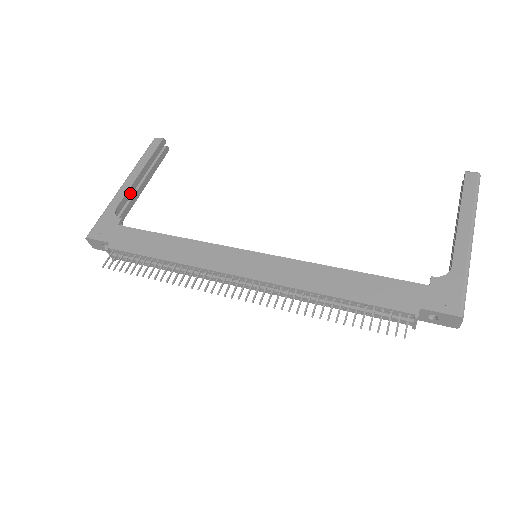
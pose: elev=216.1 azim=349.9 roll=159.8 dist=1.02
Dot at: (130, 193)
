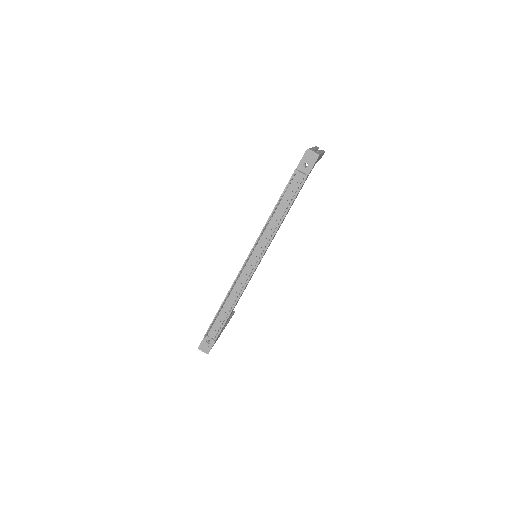
Dot at: occluded
